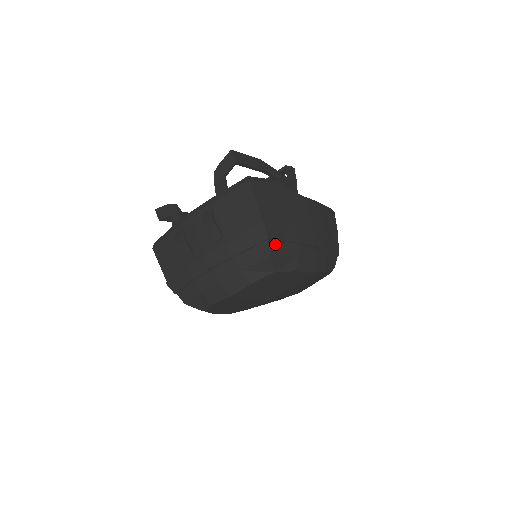
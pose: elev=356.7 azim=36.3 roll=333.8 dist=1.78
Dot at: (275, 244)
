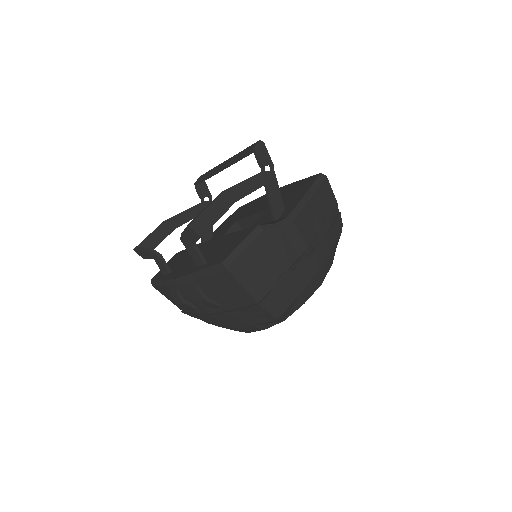
Dot at: (276, 307)
